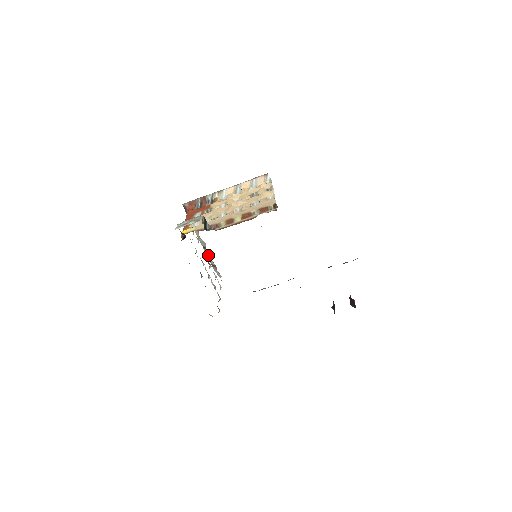
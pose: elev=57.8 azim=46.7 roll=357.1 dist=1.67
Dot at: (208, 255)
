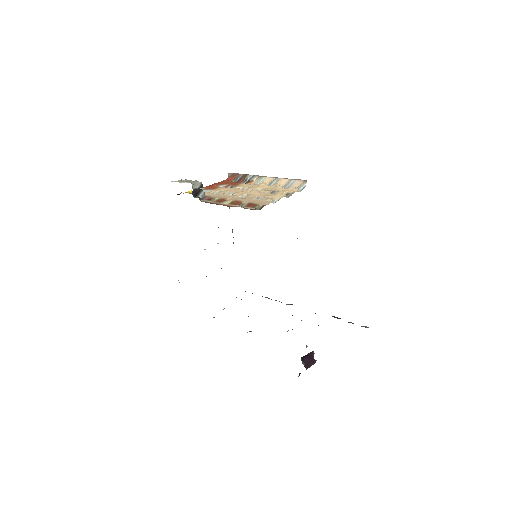
Dot at: occluded
